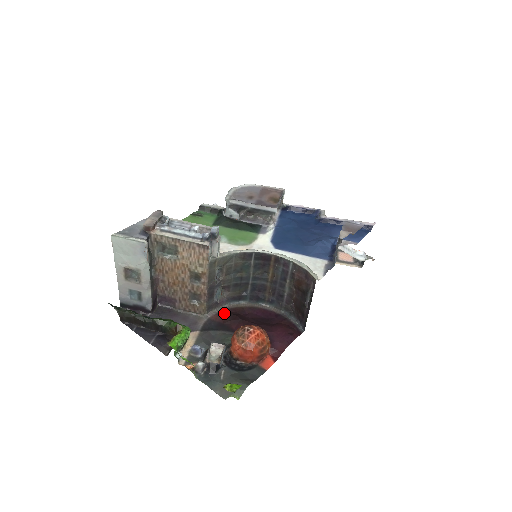
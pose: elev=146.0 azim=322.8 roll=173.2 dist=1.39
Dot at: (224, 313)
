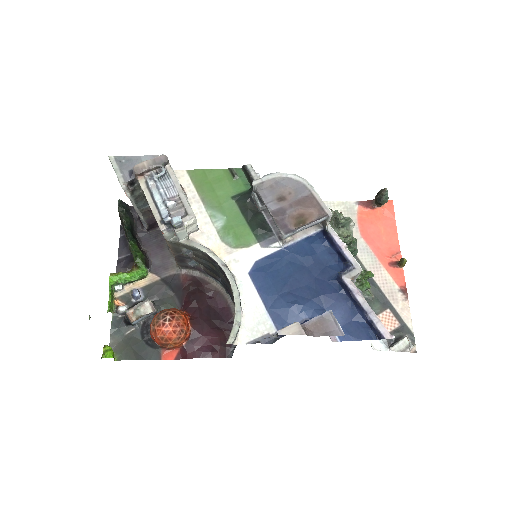
Dot at: (194, 280)
